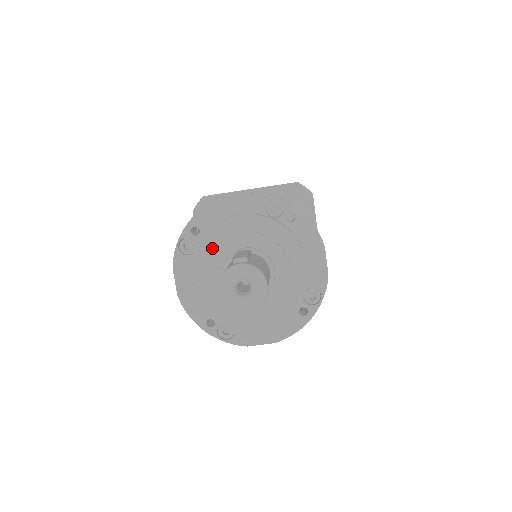
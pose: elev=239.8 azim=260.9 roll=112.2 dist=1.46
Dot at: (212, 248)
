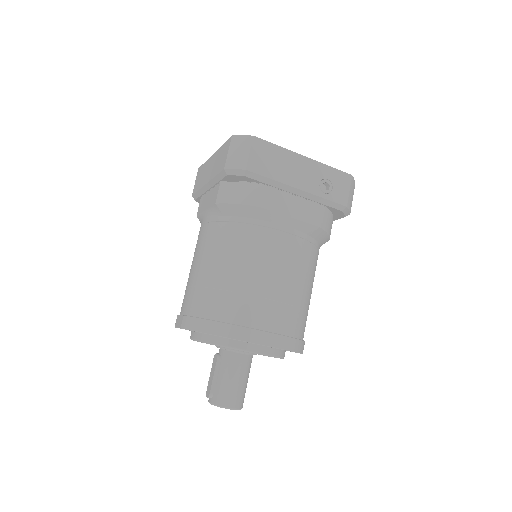
Dot at: occluded
